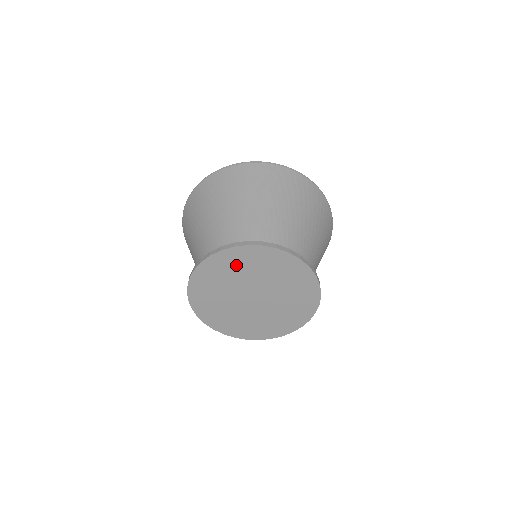
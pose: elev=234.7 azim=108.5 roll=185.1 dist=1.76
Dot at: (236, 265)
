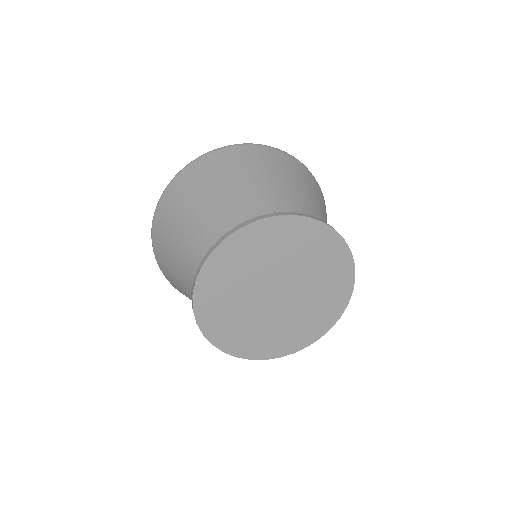
Dot at: (269, 244)
